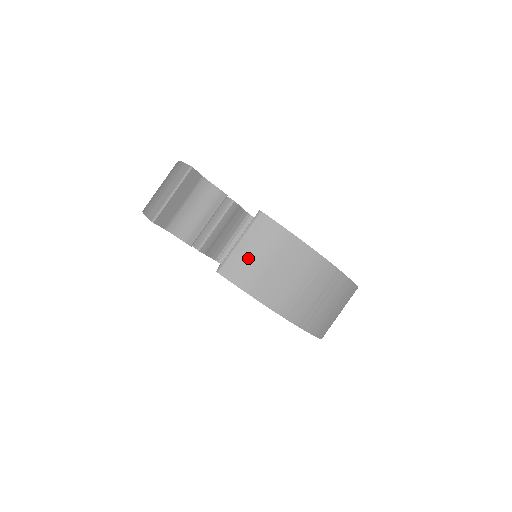
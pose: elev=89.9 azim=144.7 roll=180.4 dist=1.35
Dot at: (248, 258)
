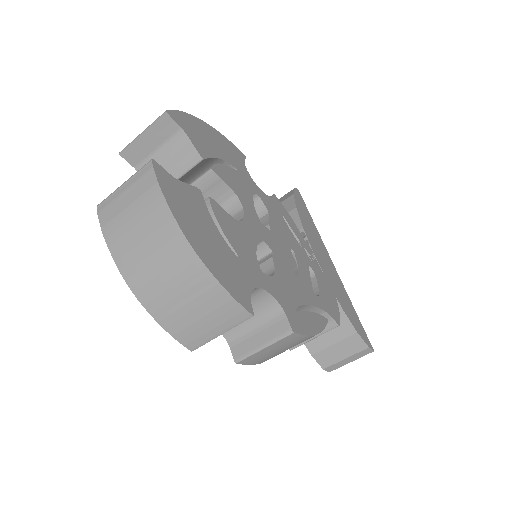
Dot at: (120, 203)
